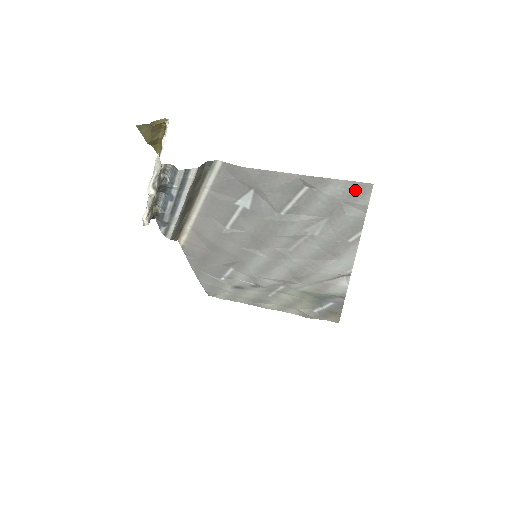
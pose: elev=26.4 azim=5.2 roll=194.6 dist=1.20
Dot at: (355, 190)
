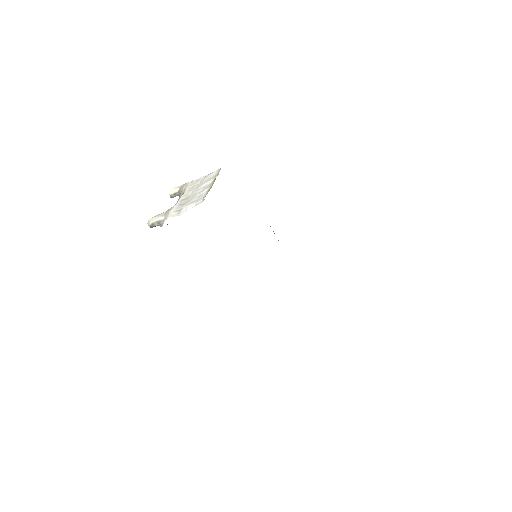
Dot at: occluded
